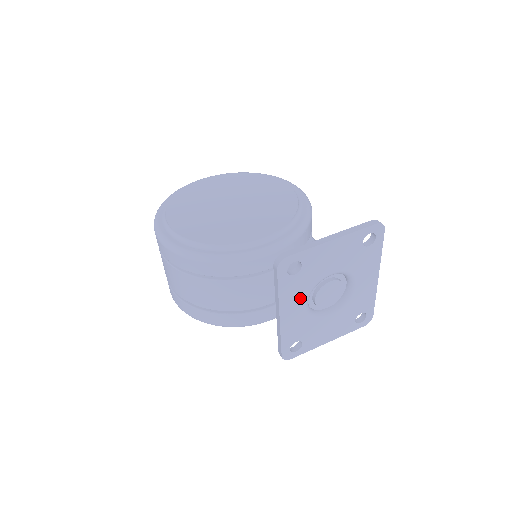
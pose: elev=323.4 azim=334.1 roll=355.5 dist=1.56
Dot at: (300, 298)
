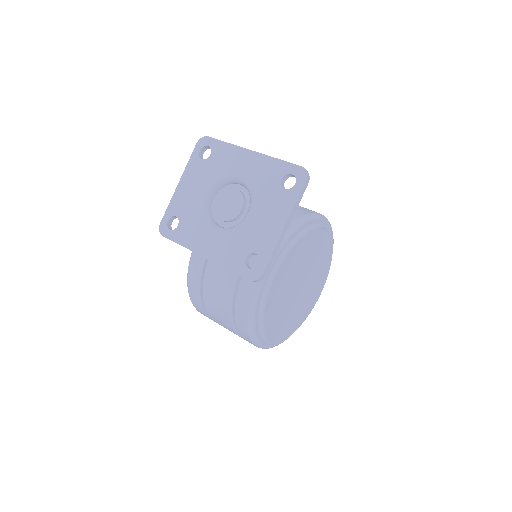
Dot at: (203, 231)
